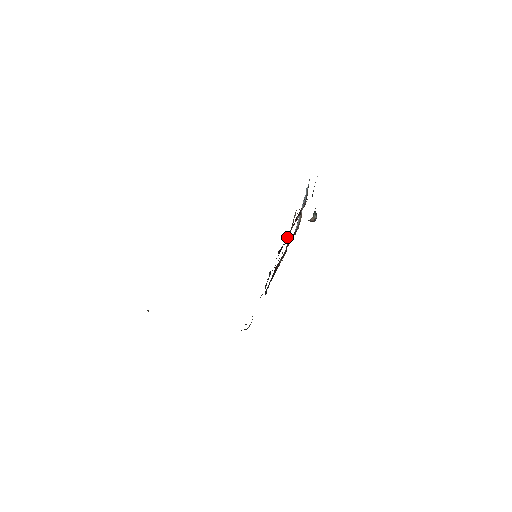
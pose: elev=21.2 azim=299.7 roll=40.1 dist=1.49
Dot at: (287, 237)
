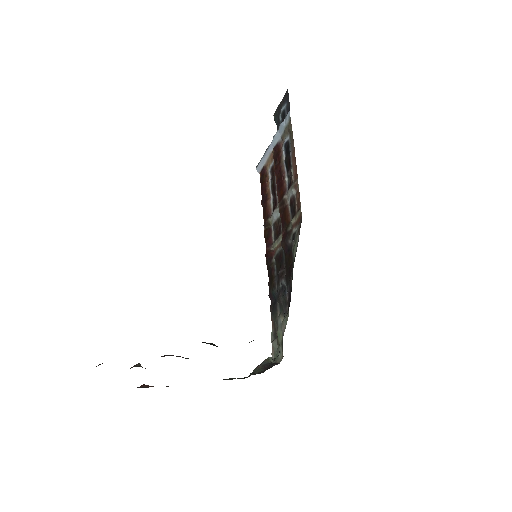
Dot at: (286, 220)
